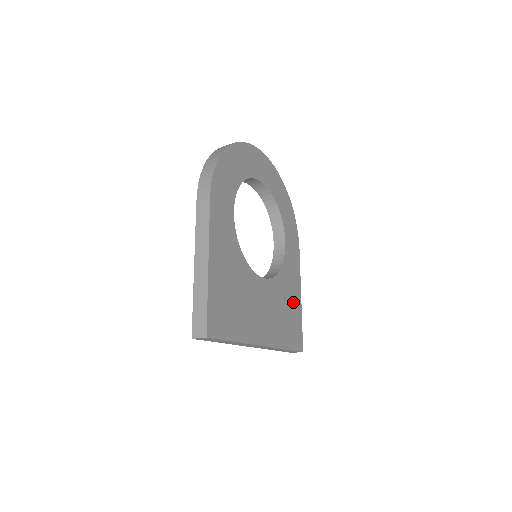
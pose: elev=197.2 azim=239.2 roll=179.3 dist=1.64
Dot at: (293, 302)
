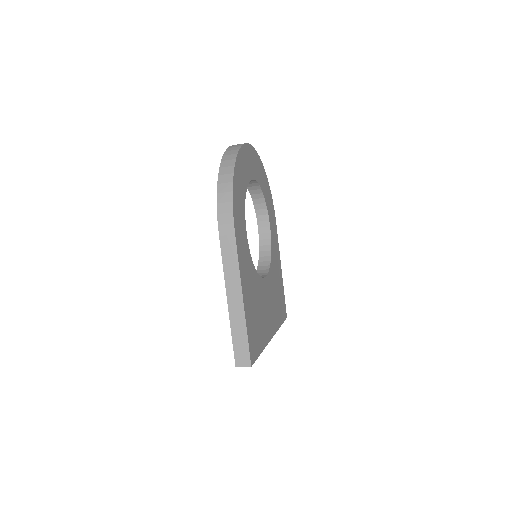
Dot at: (279, 279)
